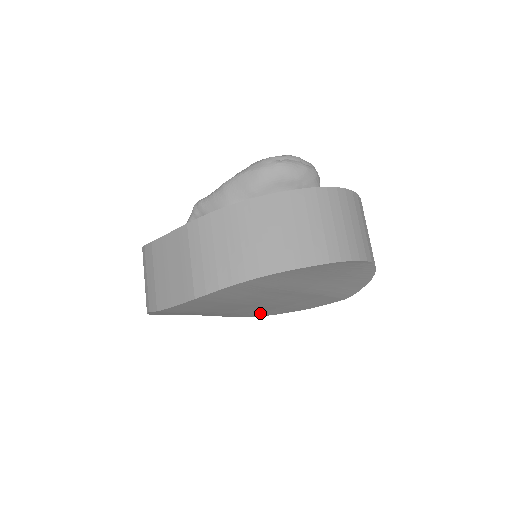
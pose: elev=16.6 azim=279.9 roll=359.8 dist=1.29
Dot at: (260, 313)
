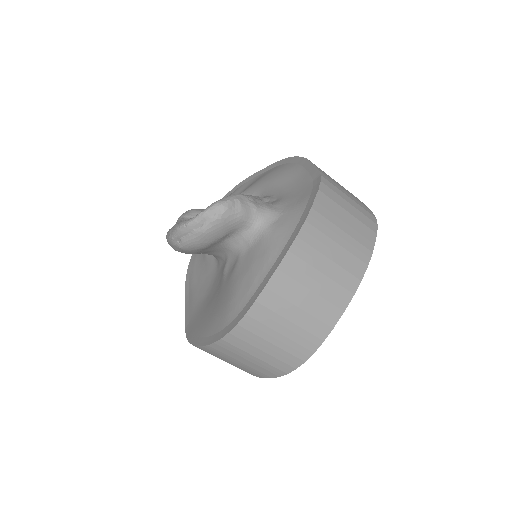
Dot at: occluded
